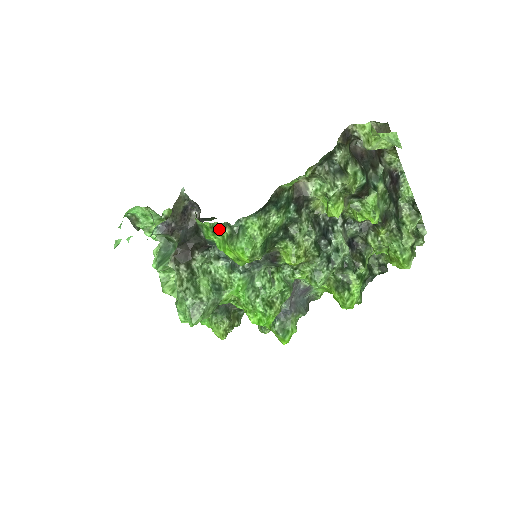
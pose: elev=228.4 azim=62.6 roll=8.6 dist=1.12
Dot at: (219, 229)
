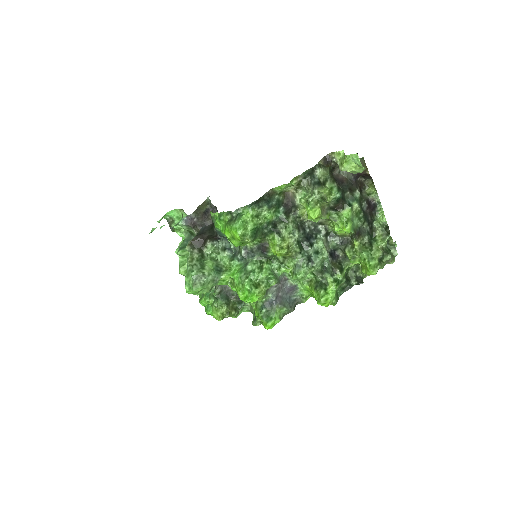
Dot at: (224, 216)
